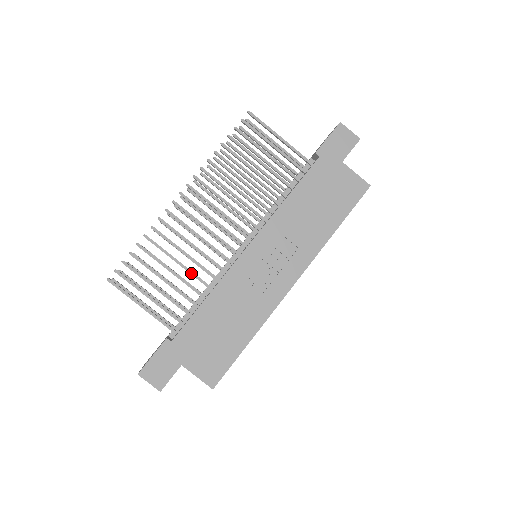
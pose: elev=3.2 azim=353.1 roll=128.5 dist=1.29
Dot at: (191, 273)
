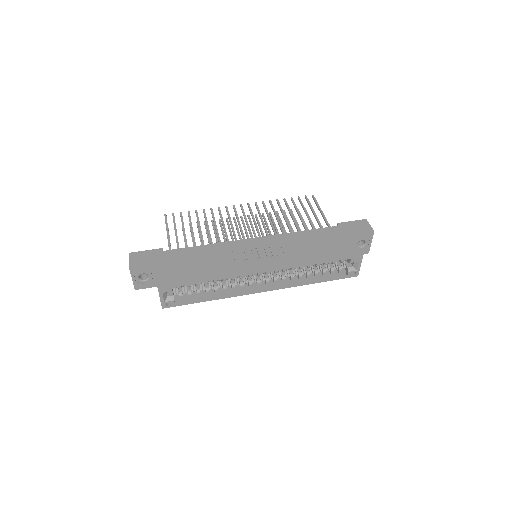
Dot at: (209, 235)
